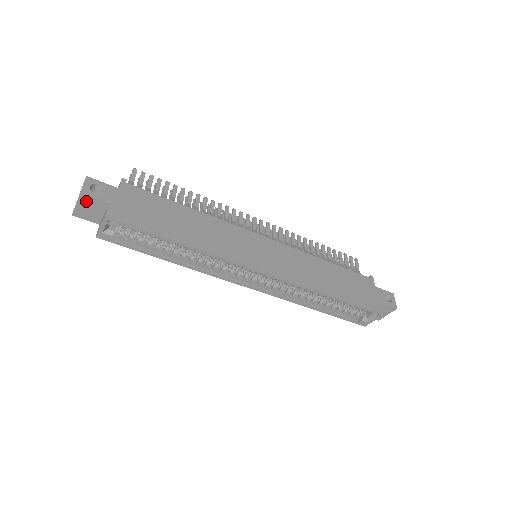
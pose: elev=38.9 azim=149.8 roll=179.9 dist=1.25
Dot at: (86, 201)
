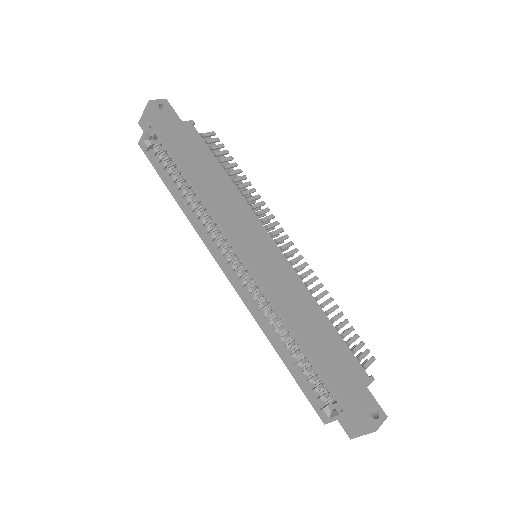
Dot at: (150, 111)
